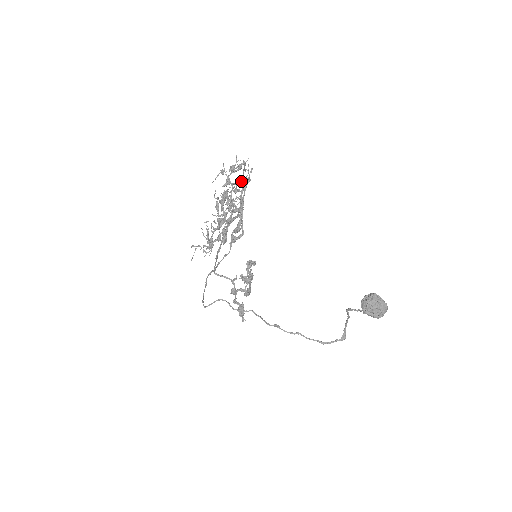
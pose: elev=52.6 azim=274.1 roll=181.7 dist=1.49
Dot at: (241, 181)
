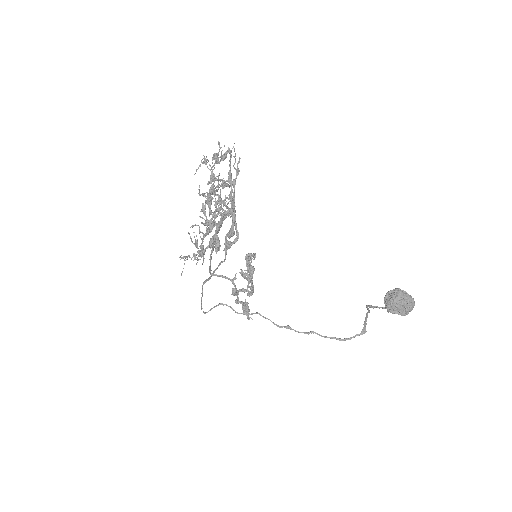
Dot at: (228, 177)
